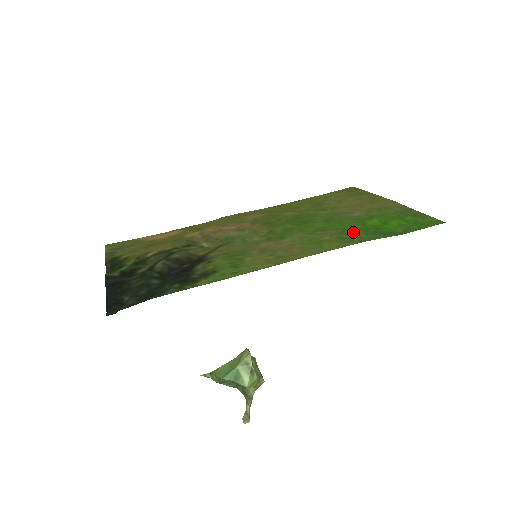
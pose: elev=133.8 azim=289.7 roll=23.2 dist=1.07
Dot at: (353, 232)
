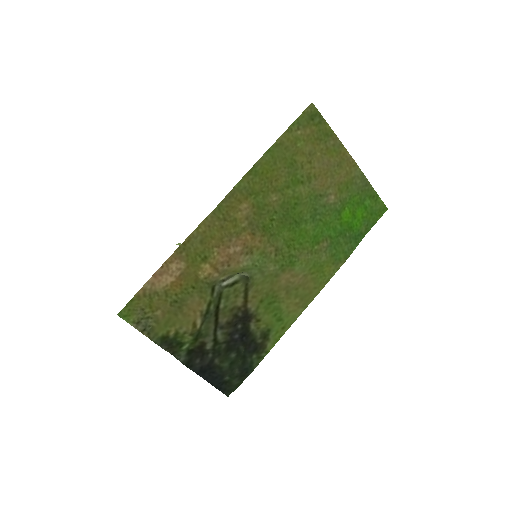
Dot at: (338, 243)
